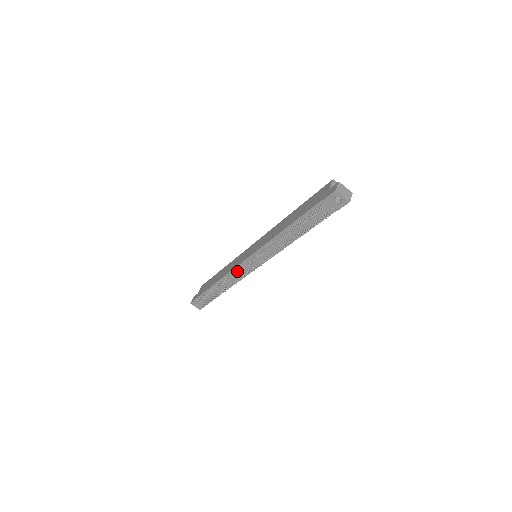
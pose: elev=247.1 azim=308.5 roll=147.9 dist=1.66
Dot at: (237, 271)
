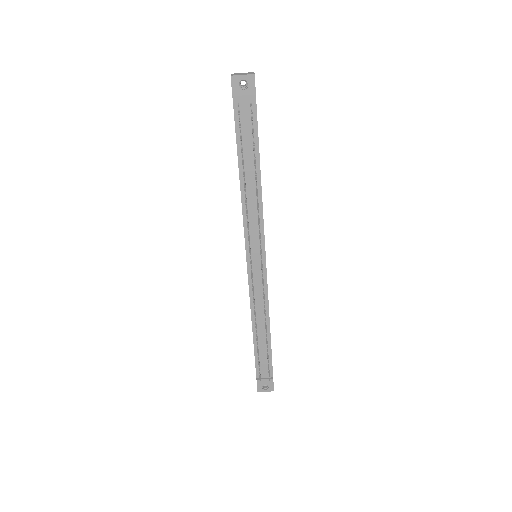
Dot at: (252, 289)
